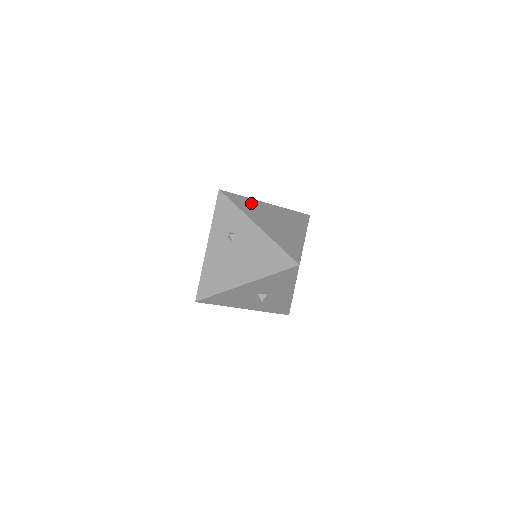
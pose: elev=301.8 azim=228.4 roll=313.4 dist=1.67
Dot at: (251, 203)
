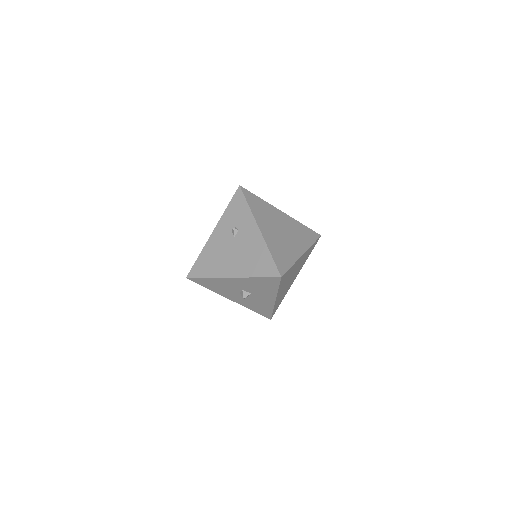
Dot at: (265, 207)
